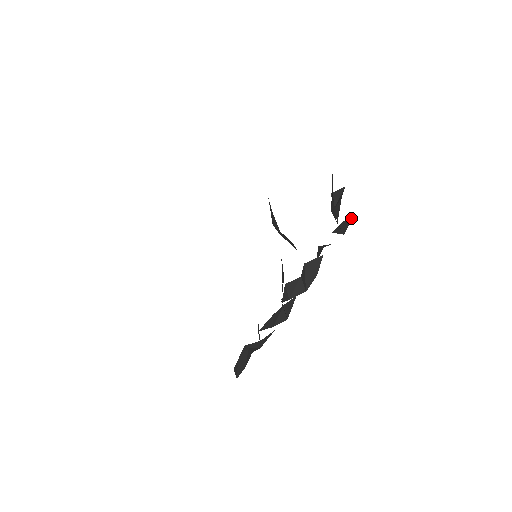
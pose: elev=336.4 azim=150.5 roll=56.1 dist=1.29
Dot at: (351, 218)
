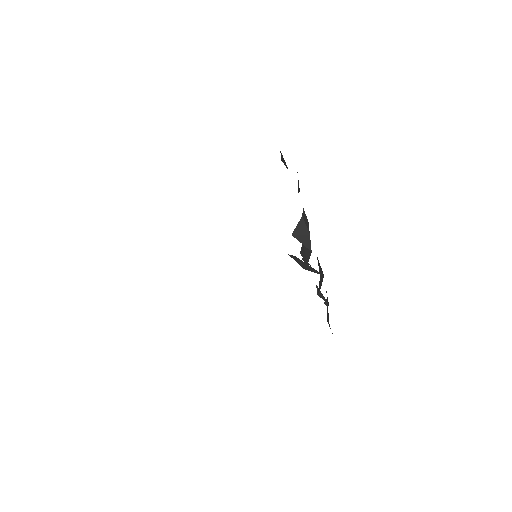
Dot at: occluded
